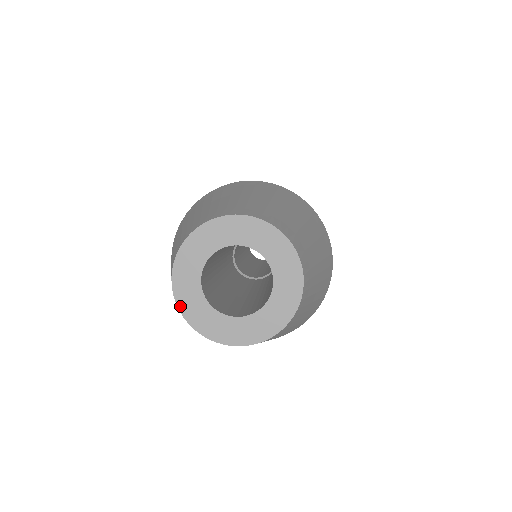
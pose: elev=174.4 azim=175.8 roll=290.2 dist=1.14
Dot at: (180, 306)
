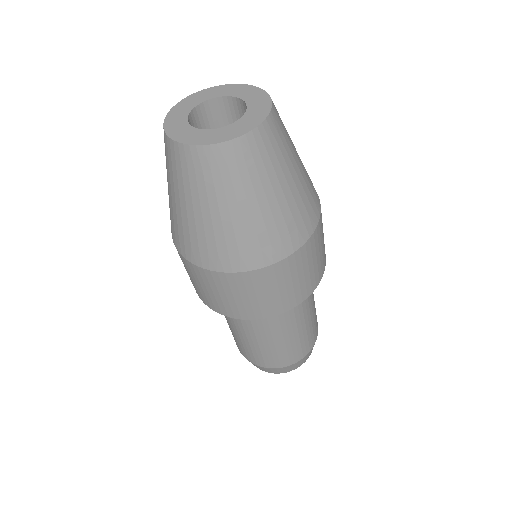
Dot at: (166, 119)
